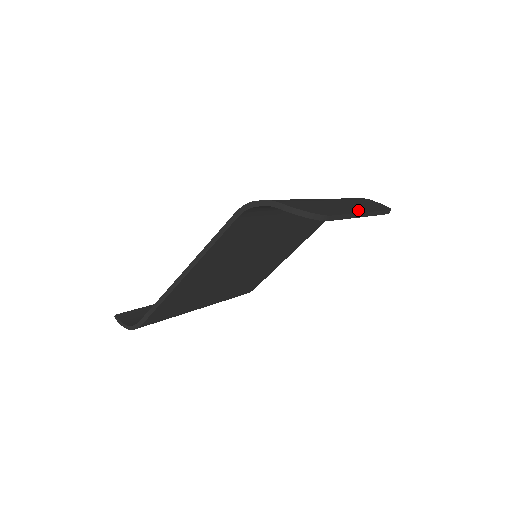
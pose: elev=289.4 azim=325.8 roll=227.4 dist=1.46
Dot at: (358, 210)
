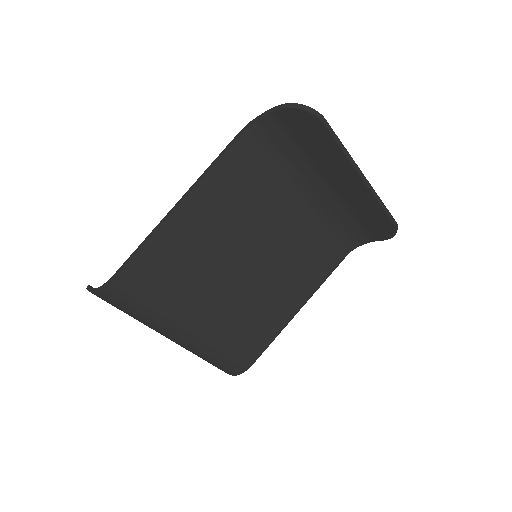
Dot at: occluded
